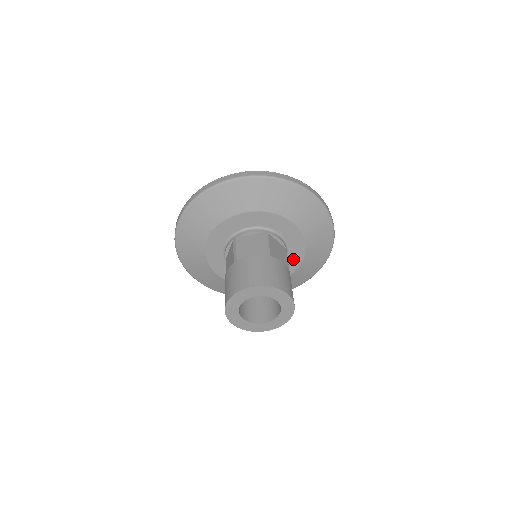
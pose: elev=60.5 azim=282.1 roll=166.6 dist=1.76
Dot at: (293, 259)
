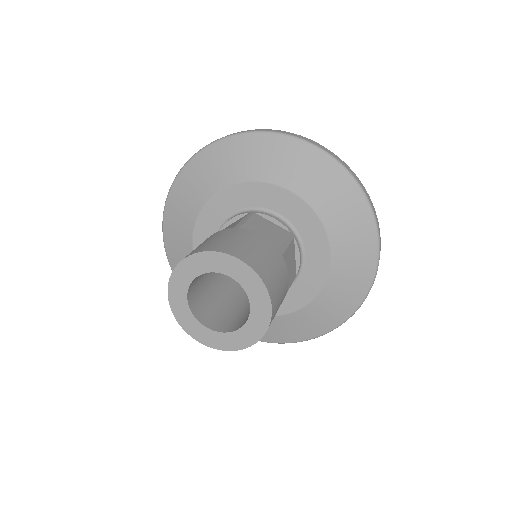
Dot at: (315, 253)
